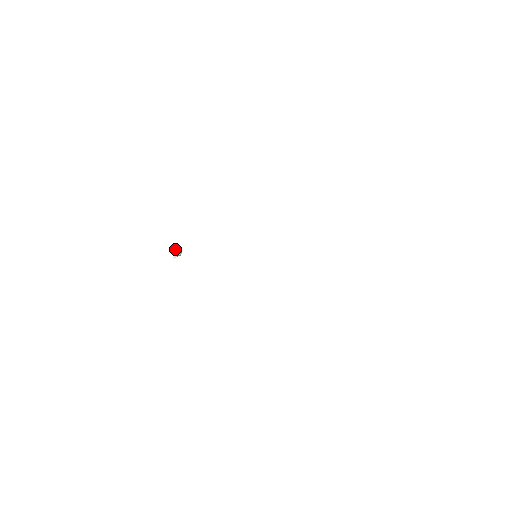
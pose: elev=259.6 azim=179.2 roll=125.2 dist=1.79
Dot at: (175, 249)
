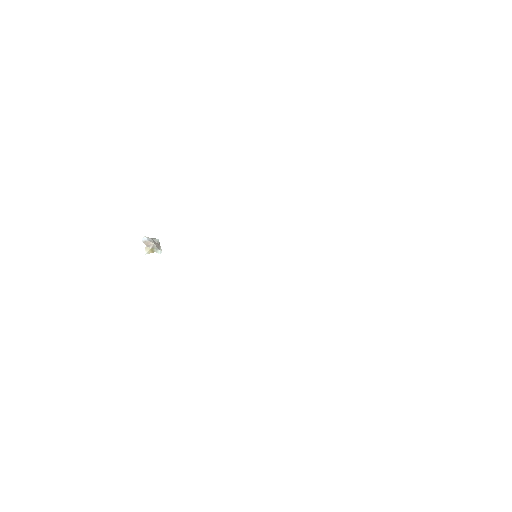
Dot at: (148, 239)
